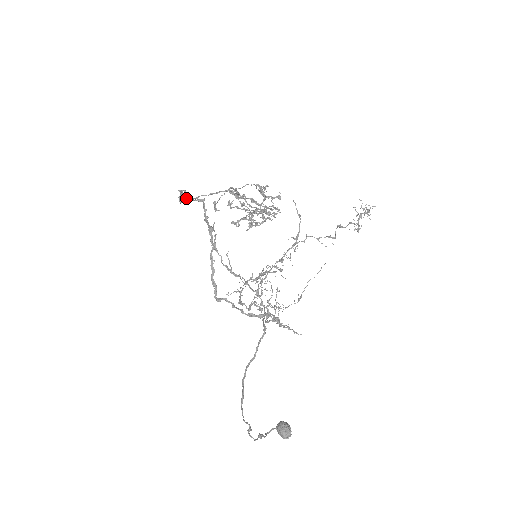
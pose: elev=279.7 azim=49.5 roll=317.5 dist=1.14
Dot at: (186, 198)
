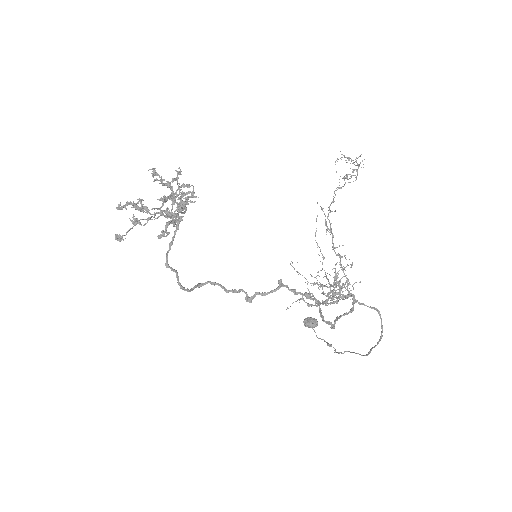
Dot at: (256, 294)
